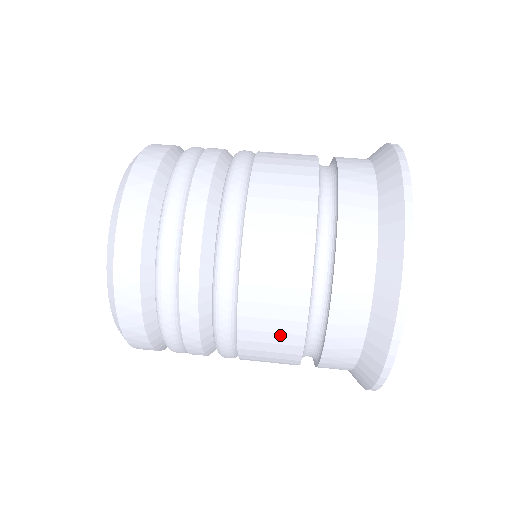
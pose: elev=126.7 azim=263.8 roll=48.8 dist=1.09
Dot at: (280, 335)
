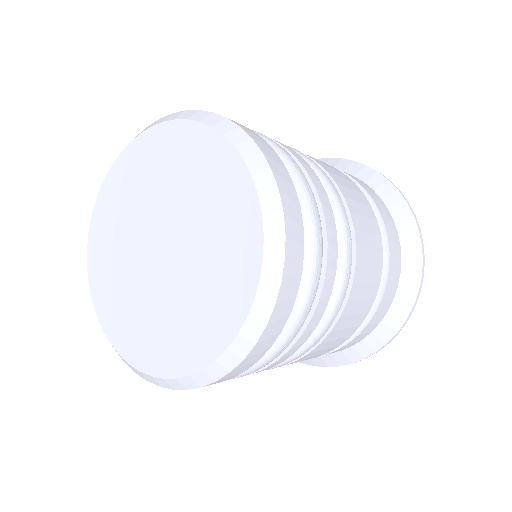
Dot at: (347, 181)
